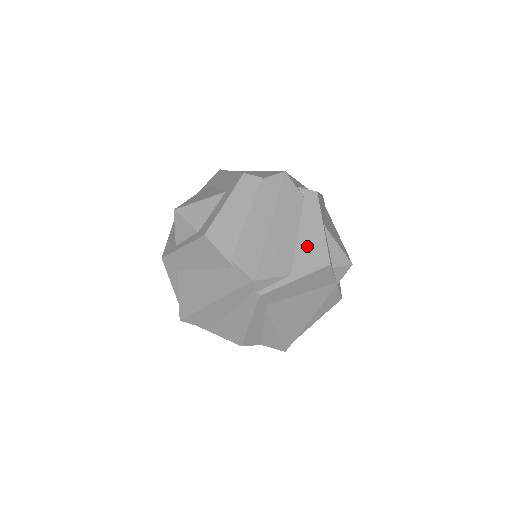
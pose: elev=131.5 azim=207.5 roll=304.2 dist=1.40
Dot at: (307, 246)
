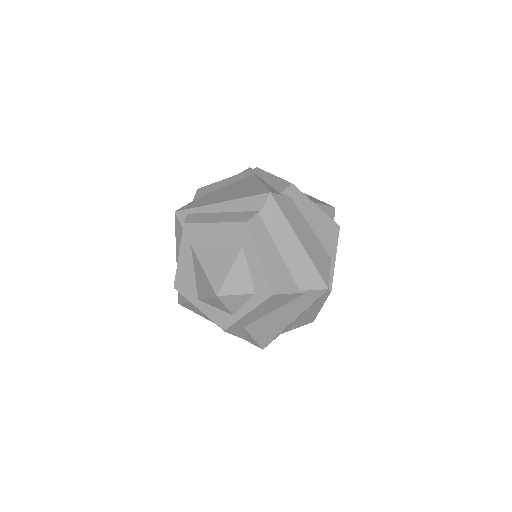
Dot at: (321, 229)
